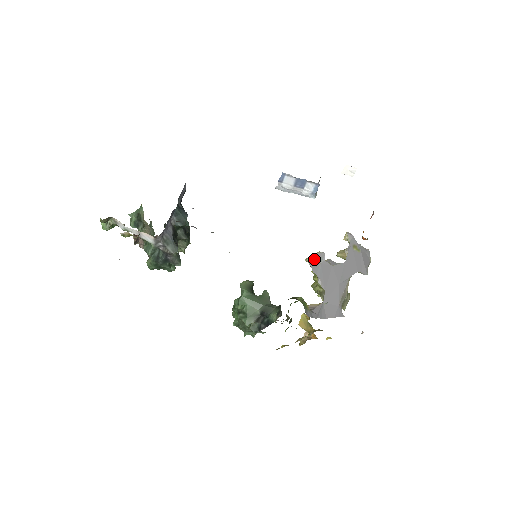
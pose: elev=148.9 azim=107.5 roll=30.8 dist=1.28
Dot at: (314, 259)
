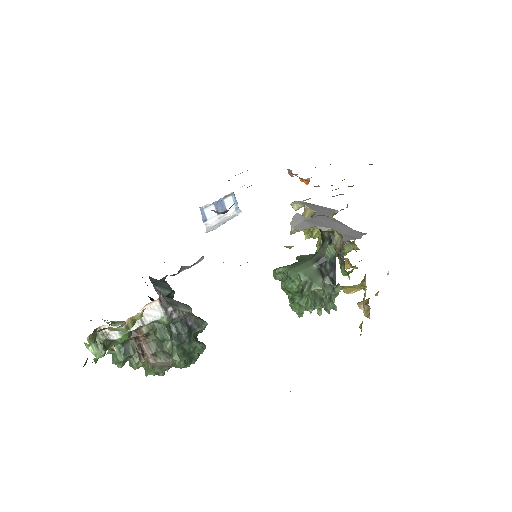
Dot at: (296, 224)
